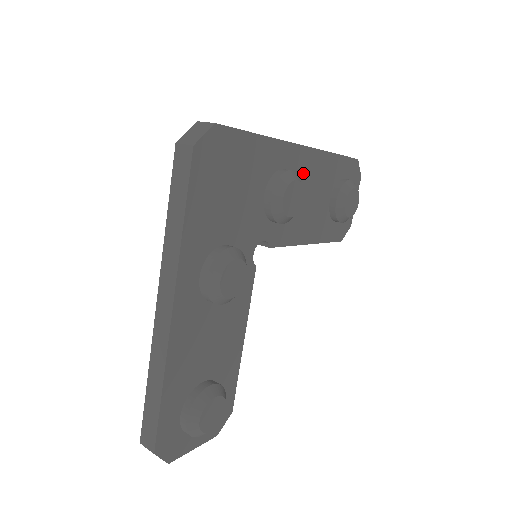
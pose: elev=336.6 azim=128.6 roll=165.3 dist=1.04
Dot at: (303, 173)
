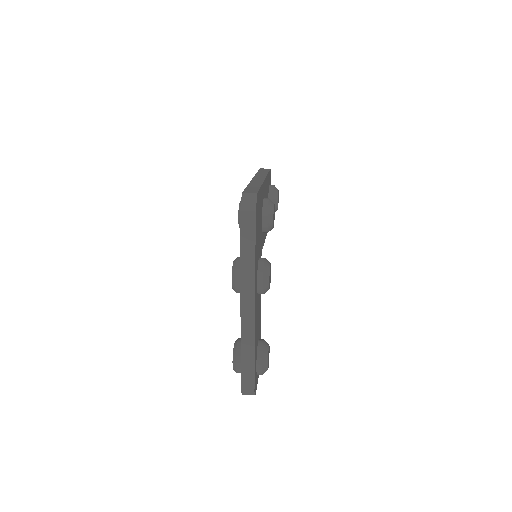
Dot at: (265, 195)
